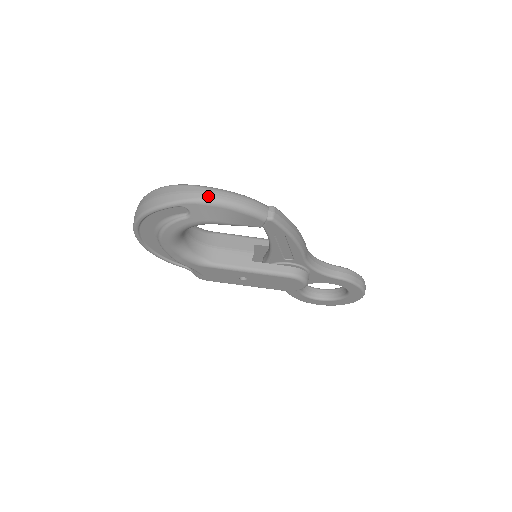
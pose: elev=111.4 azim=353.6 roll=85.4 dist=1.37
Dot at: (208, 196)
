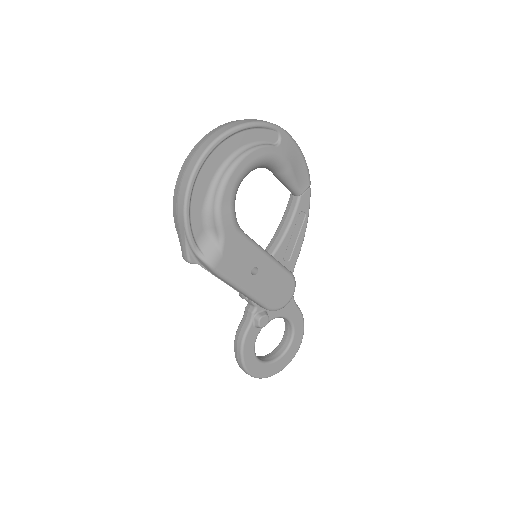
Dot at: occluded
